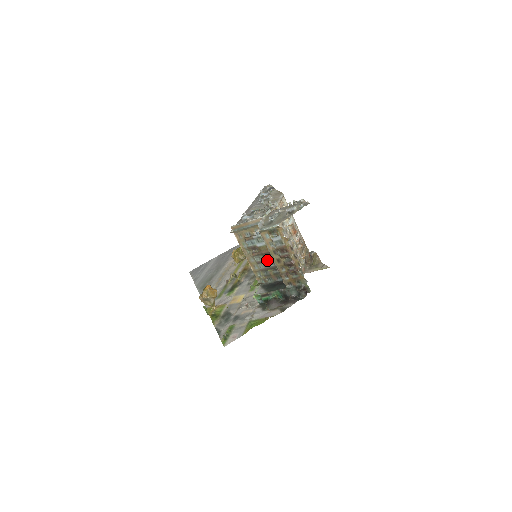
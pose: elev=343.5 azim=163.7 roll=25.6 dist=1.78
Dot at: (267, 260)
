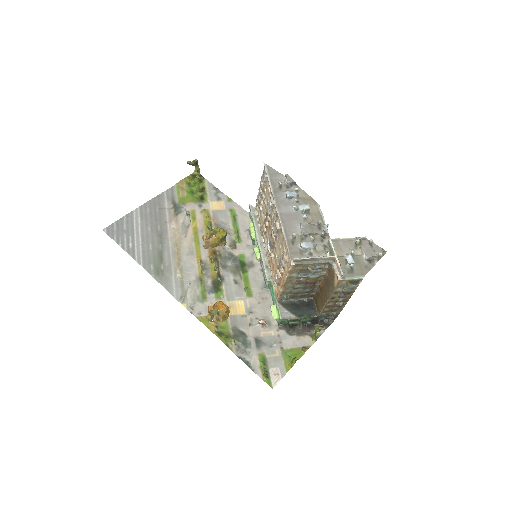
Dot at: (307, 287)
